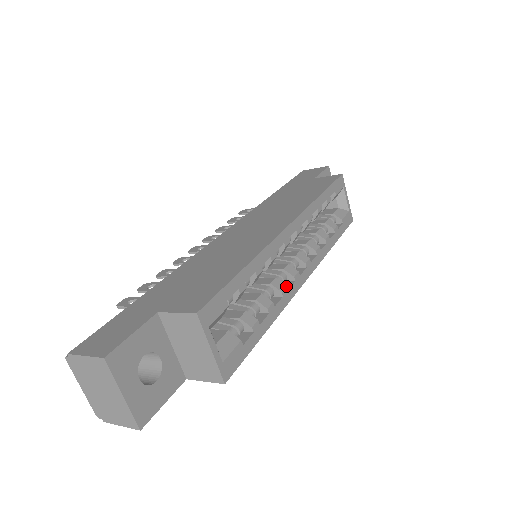
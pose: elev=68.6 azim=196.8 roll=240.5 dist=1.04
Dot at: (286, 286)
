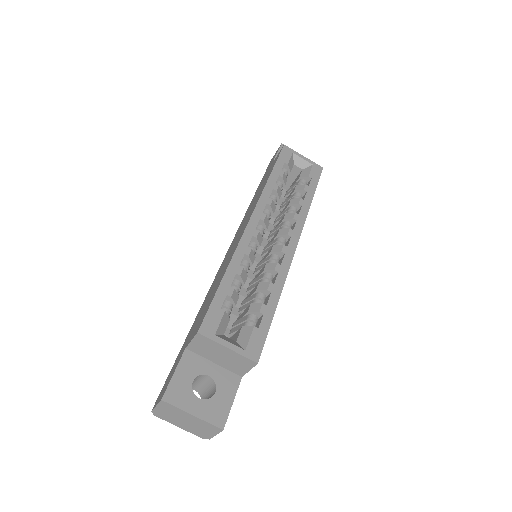
Dot at: (277, 263)
